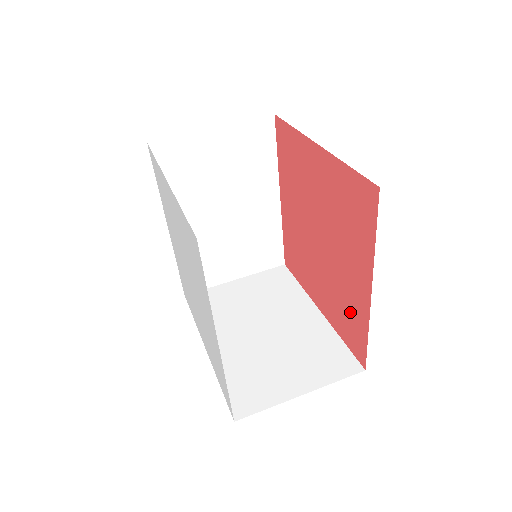
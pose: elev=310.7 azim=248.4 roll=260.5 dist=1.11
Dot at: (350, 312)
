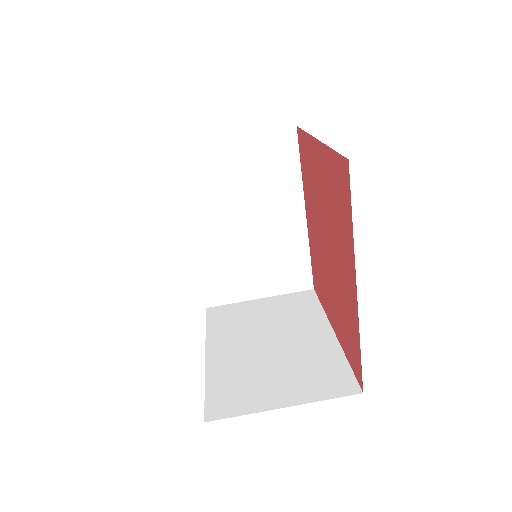
Dot at: (348, 322)
